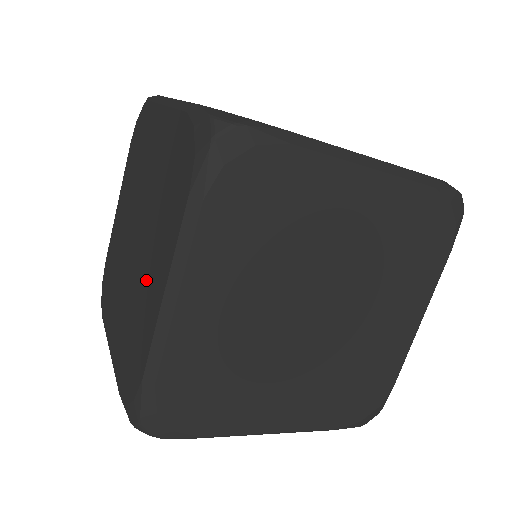
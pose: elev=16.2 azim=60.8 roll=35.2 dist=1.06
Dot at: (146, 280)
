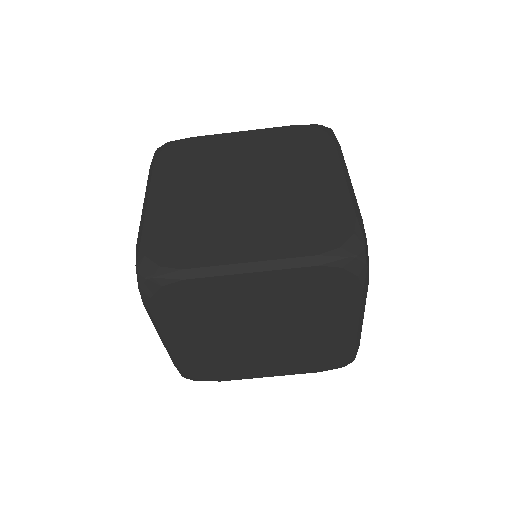
Dot at: occluded
